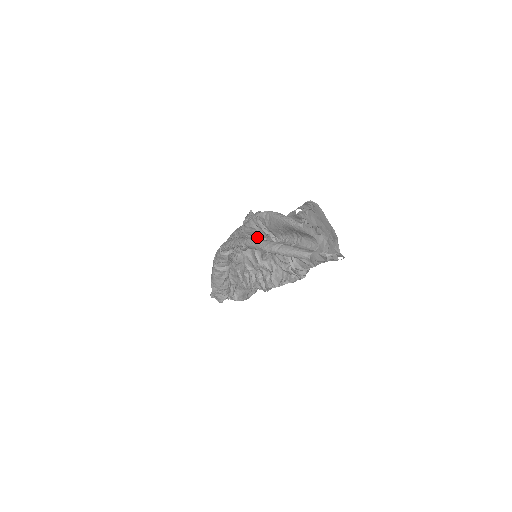
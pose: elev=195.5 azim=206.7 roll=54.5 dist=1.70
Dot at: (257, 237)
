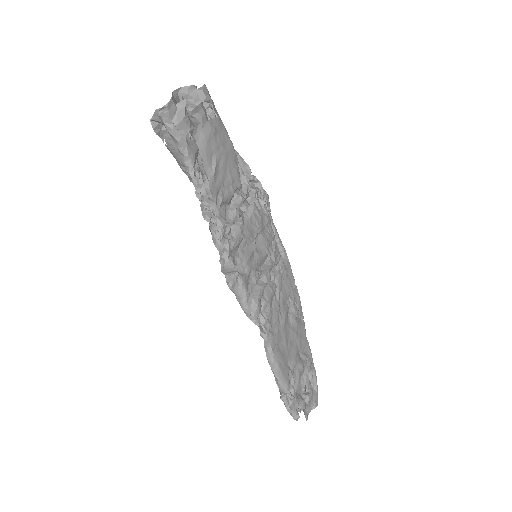
Dot at: occluded
